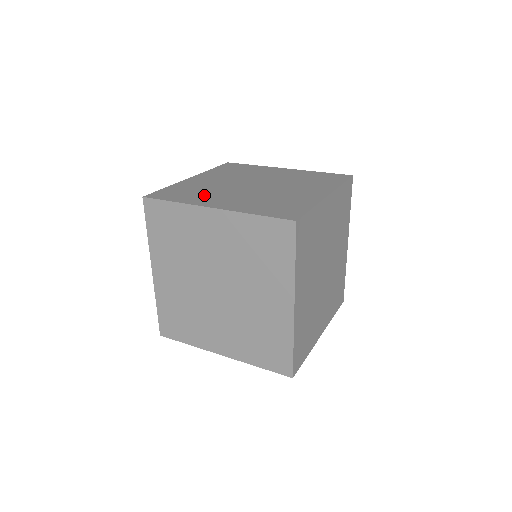
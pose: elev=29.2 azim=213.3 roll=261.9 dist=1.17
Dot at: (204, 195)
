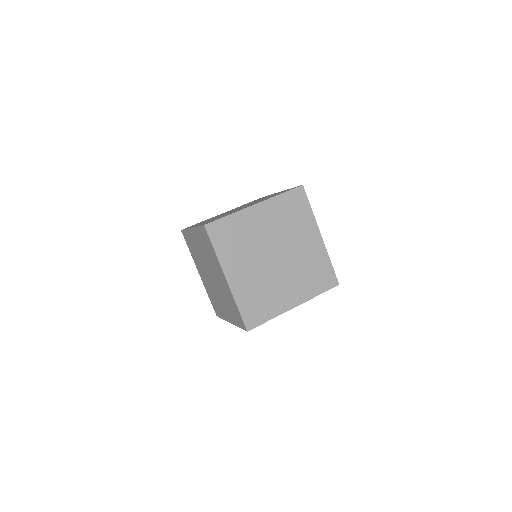
Dot at: (237, 252)
